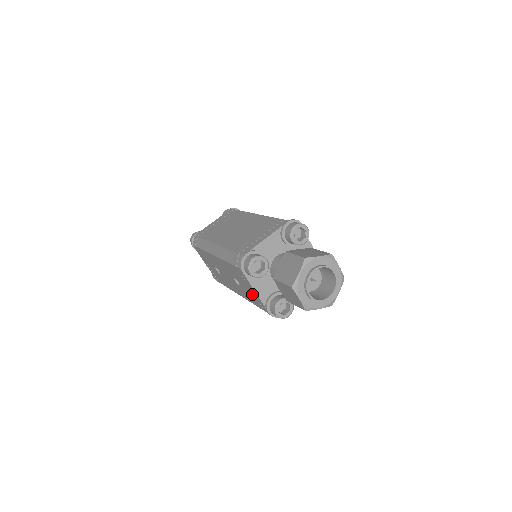
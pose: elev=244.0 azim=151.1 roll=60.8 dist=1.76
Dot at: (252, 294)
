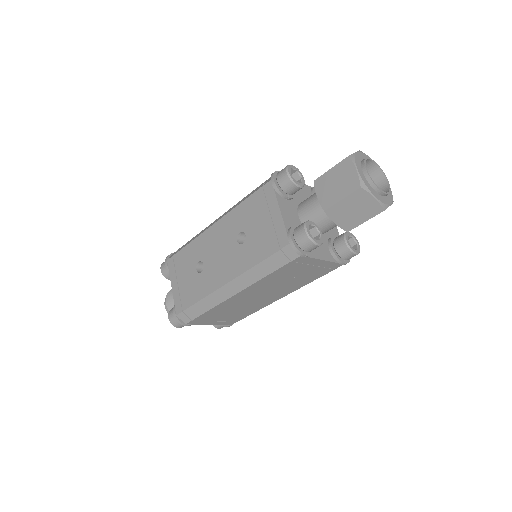
Dot at: (268, 229)
